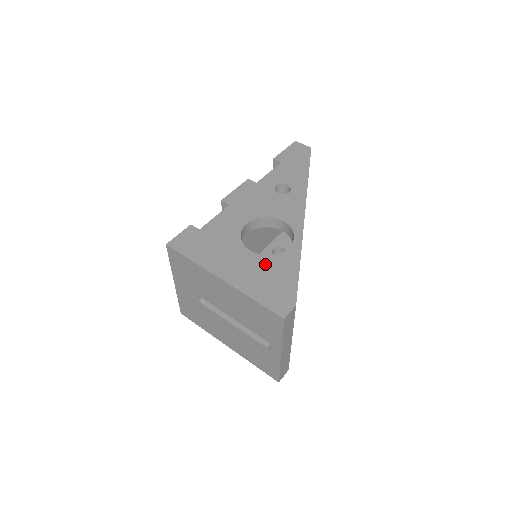
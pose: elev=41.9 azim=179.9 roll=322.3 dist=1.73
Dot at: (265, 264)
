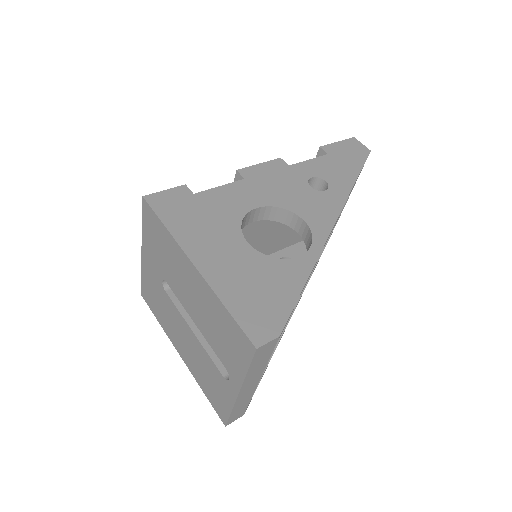
Dot at: (260, 266)
